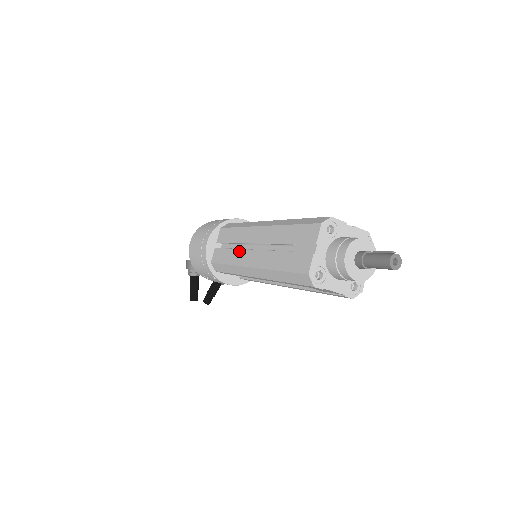
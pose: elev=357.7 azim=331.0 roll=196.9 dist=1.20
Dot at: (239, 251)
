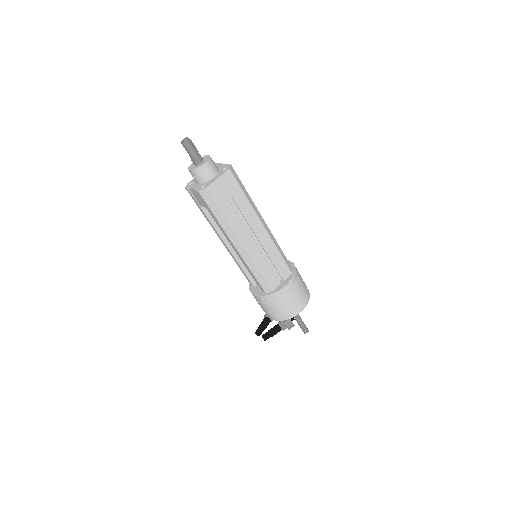
Dot at: occluded
